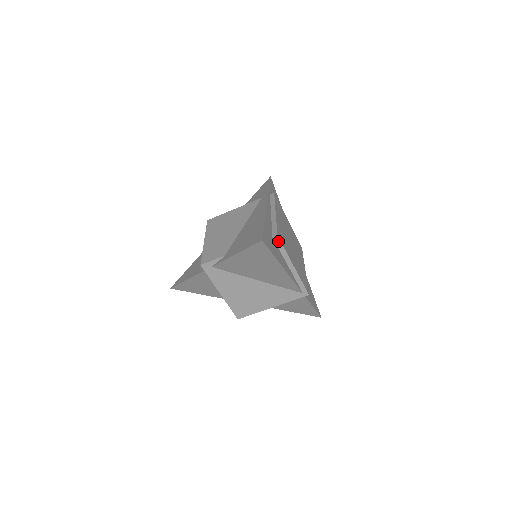
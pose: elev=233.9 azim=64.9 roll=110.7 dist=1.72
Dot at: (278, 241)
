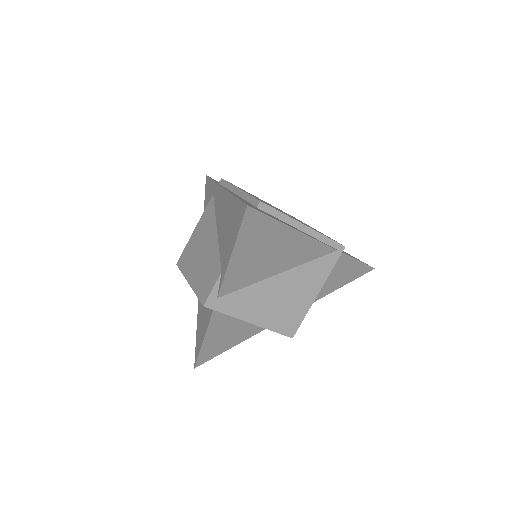
Dot at: (266, 208)
